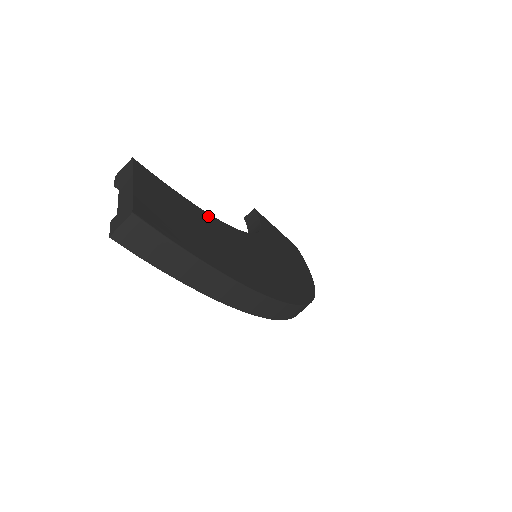
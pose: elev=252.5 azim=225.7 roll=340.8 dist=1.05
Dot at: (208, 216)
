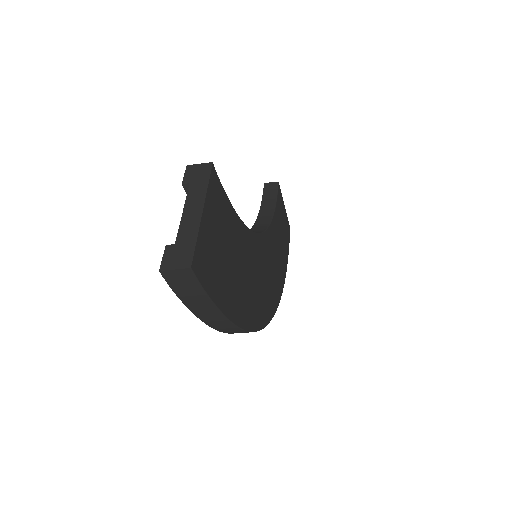
Dot at: (241, 227)
